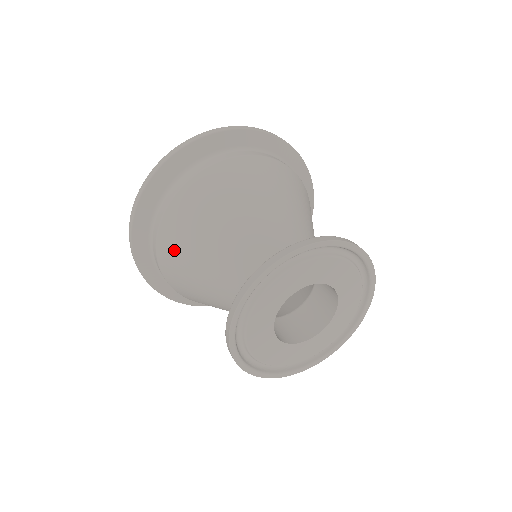
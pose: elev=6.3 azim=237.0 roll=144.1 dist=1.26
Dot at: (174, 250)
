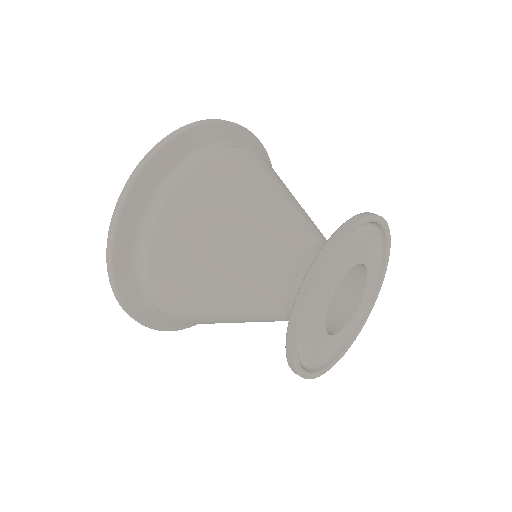
Dot at: (220, 181)
